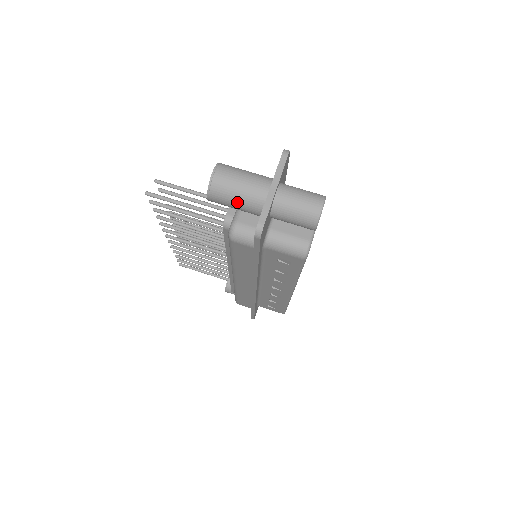
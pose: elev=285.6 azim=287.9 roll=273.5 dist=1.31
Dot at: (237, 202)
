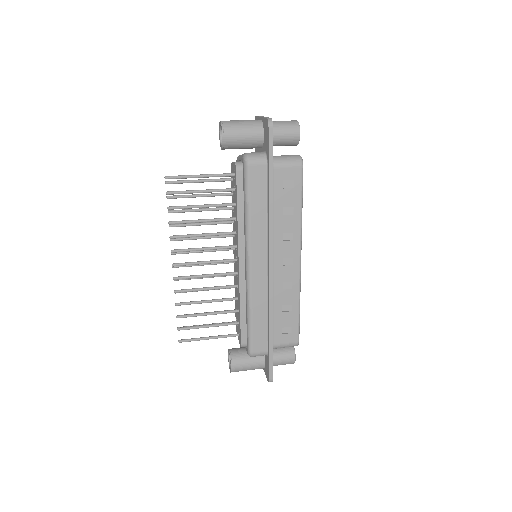
Dot at: (244, 130)
